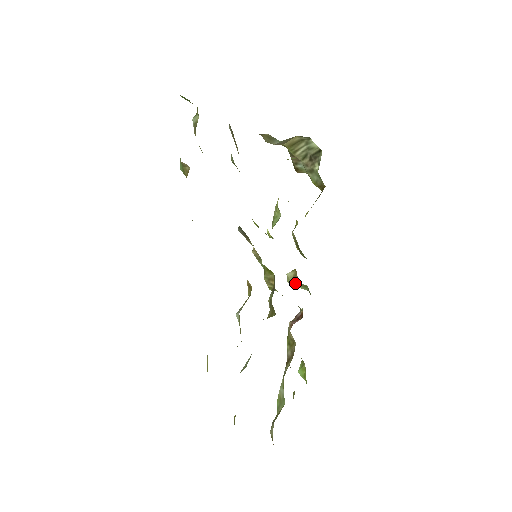
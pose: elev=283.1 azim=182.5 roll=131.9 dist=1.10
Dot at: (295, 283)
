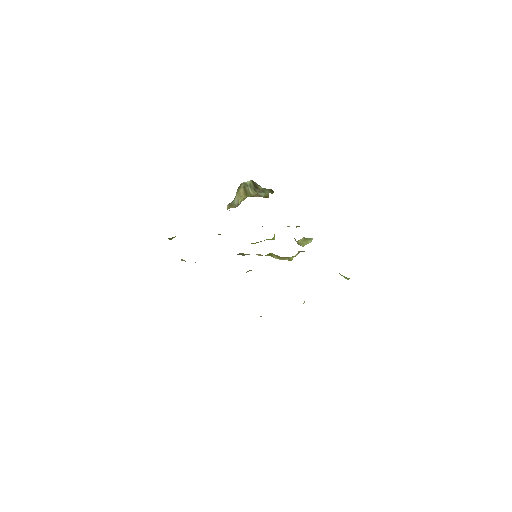
Dot at: (303, 243)
